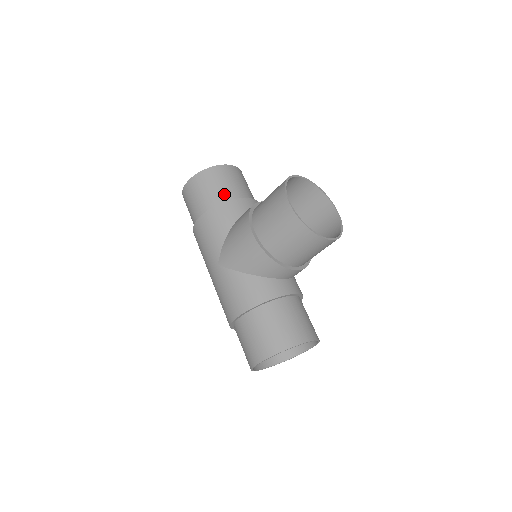
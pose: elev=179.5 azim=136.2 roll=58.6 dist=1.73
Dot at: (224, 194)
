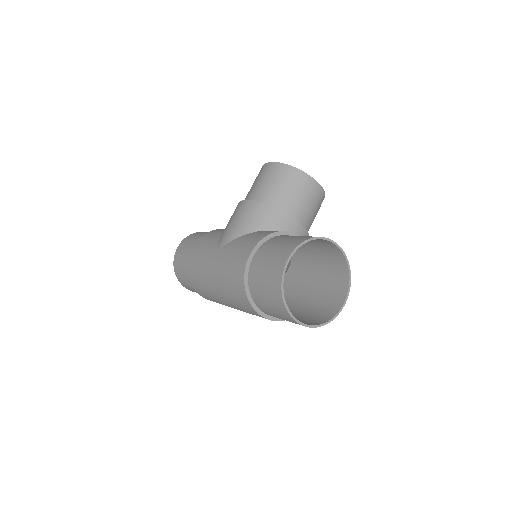
Dot at: occluded
